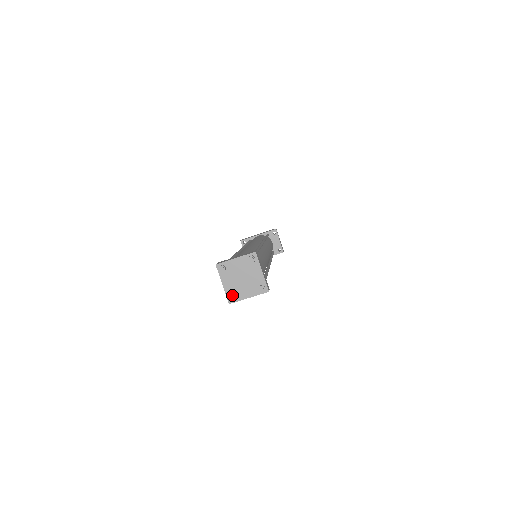
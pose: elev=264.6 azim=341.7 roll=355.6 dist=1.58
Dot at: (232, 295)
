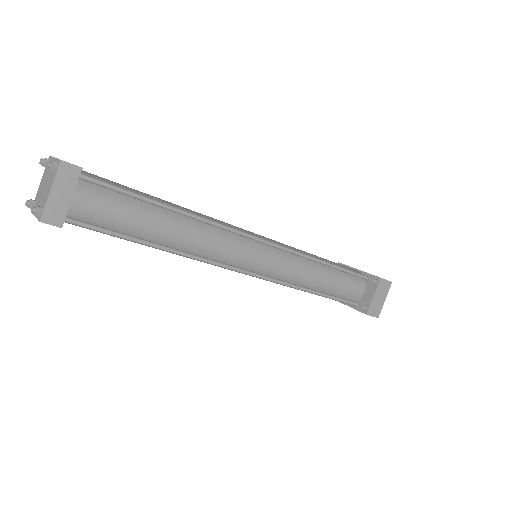
Dot at: (30, 200)
